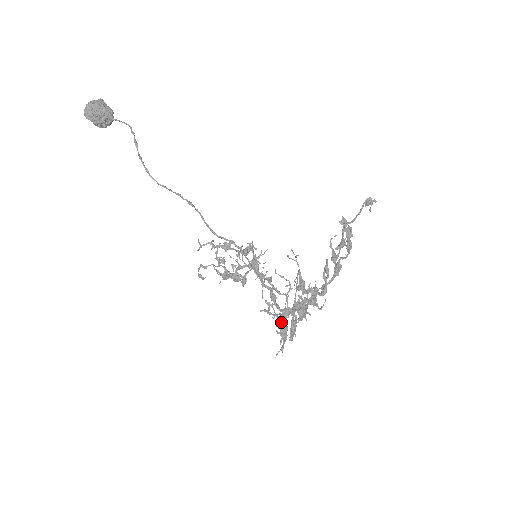
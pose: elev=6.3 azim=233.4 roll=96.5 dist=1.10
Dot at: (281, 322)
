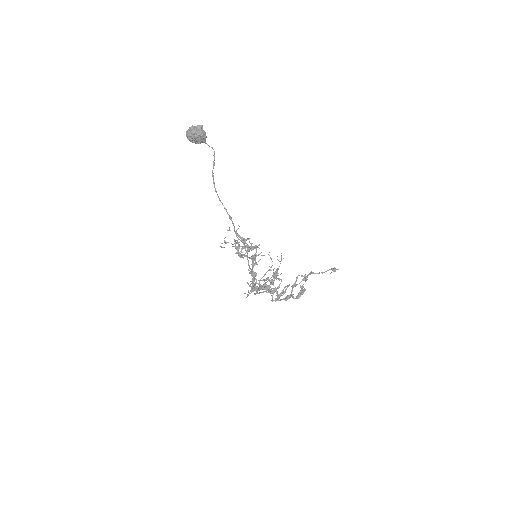
Dot at: (253, 287)
